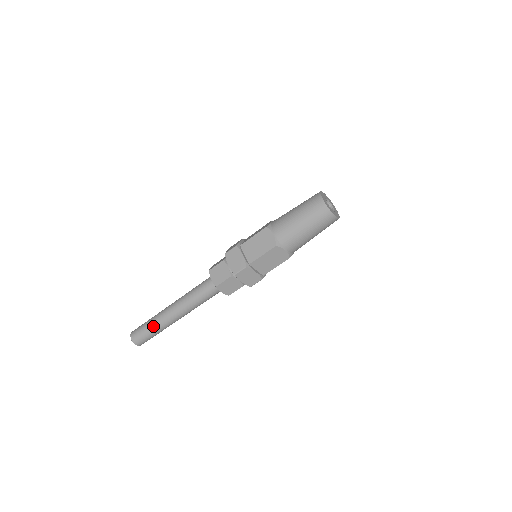
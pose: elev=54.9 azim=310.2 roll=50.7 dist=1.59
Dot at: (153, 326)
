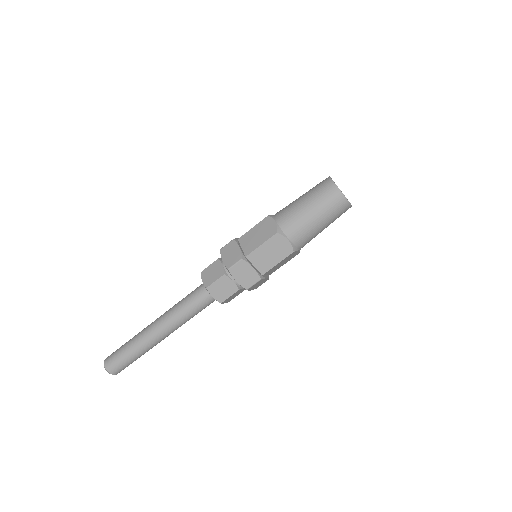
Dot at: (137, 354)
